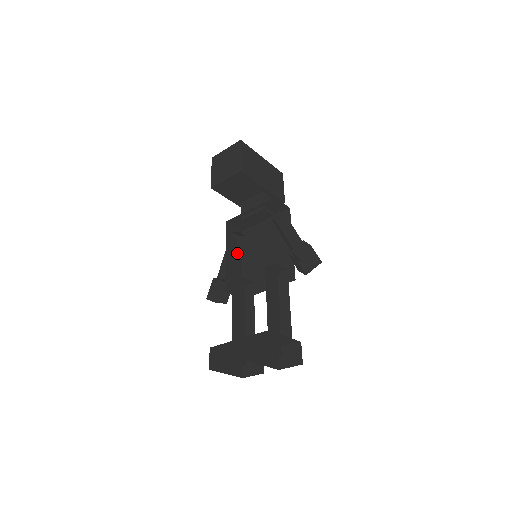
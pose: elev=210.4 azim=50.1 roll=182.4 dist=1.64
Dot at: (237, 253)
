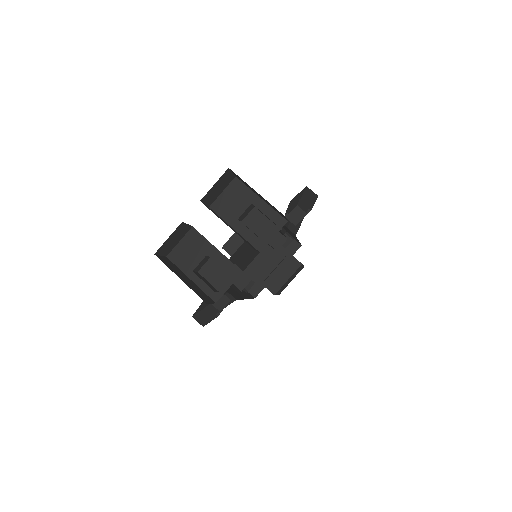
Dot at: (242, 292)
